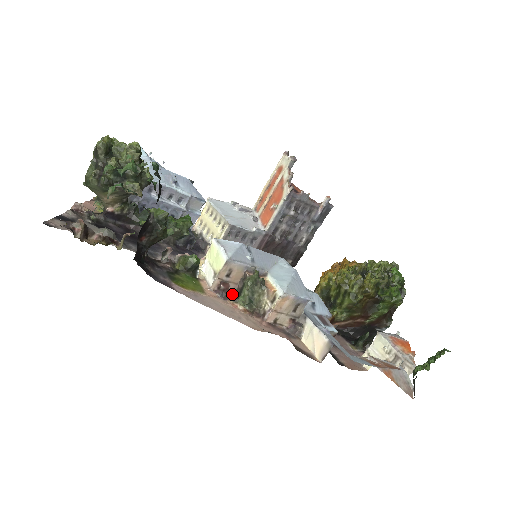
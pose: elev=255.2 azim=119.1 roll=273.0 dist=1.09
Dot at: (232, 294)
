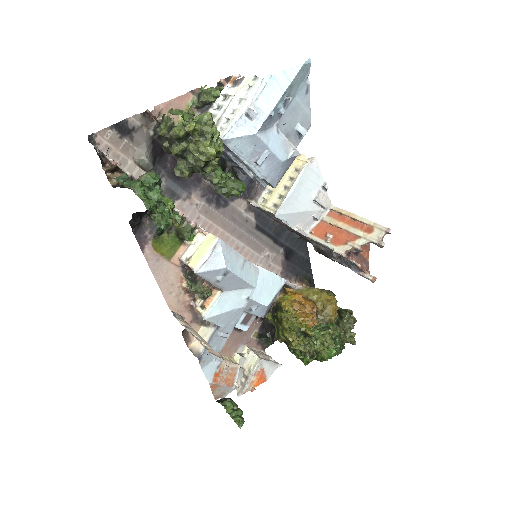
Dot at: (192, 272)
